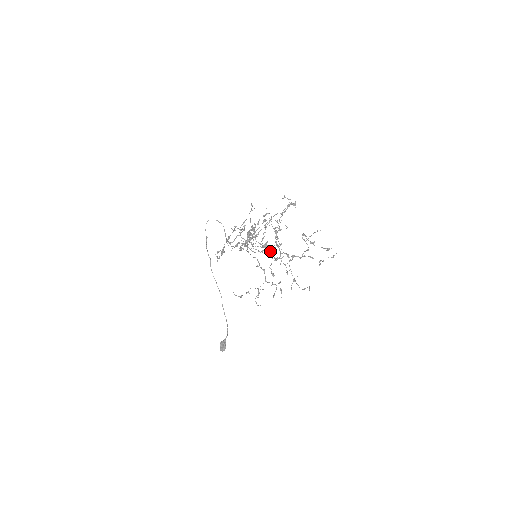
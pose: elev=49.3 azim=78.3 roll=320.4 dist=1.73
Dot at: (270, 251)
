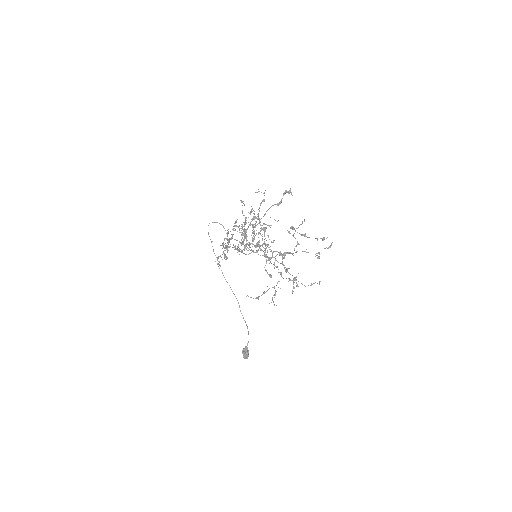
Dot at: occluded
